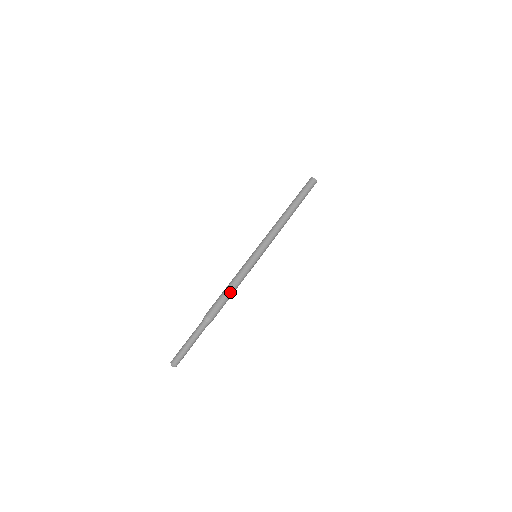
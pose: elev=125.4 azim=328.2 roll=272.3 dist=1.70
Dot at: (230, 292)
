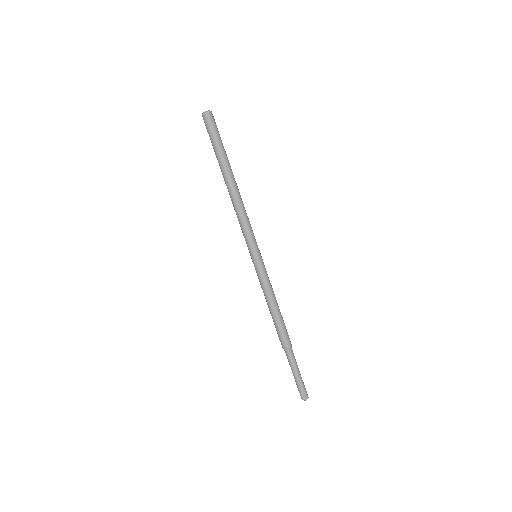
Dot at: (277, 311)
